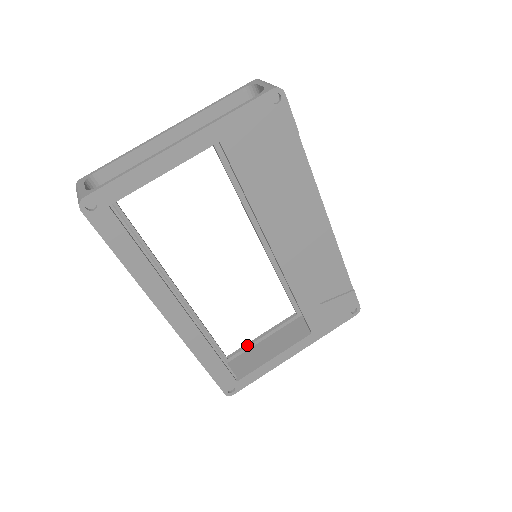
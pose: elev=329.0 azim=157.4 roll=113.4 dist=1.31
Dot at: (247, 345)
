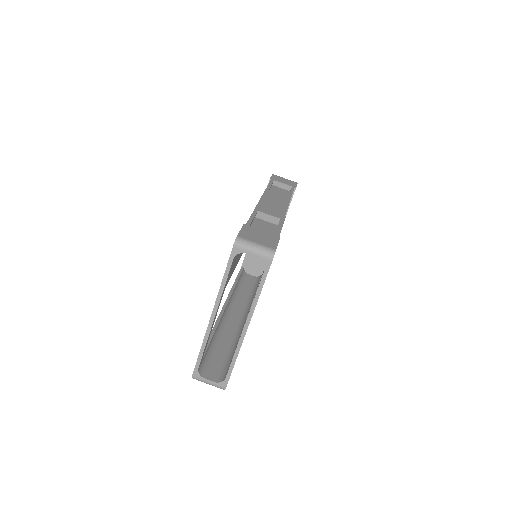
Dot at: occluded
